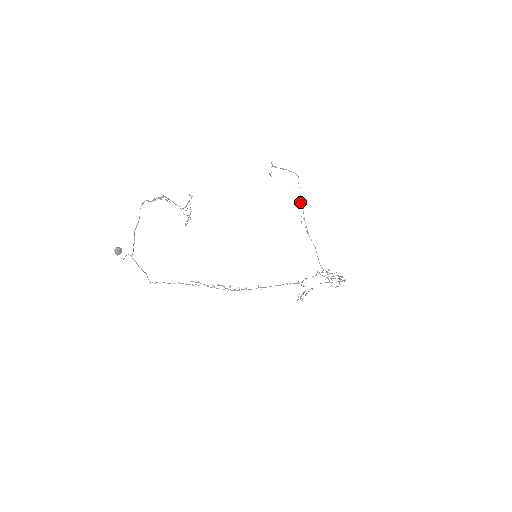
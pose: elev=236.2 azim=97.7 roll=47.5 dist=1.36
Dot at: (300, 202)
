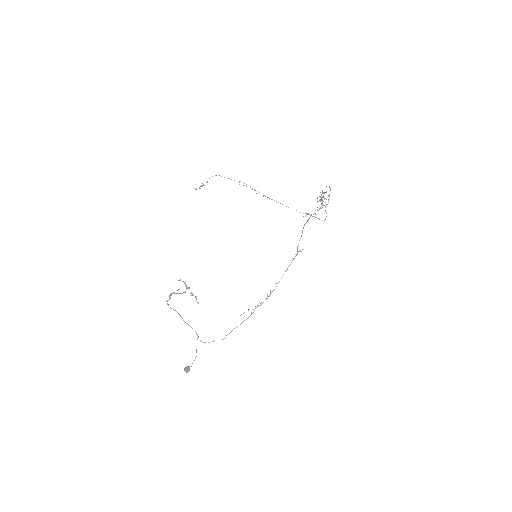
Dot at: occluded
